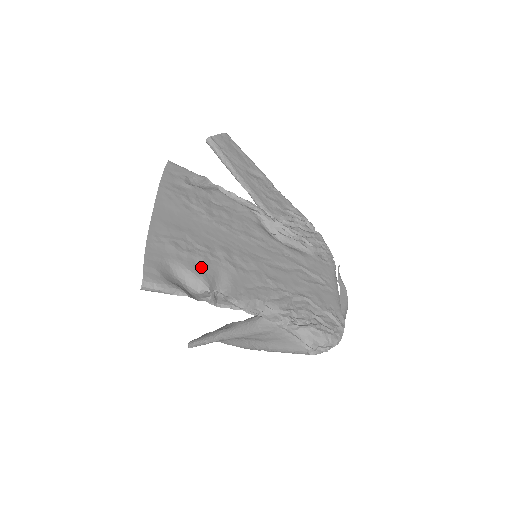
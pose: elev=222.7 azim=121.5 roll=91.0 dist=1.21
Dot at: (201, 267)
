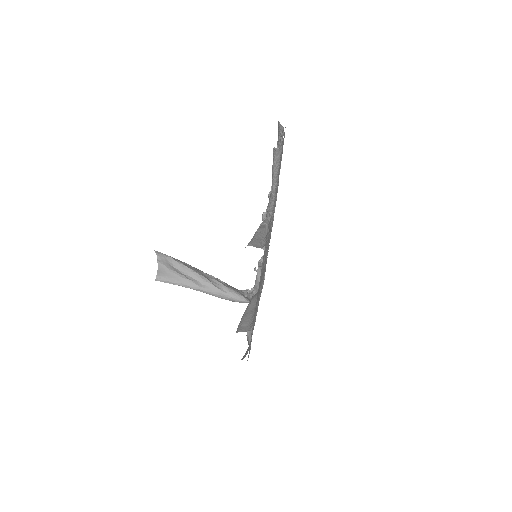
Dot at: occluded
